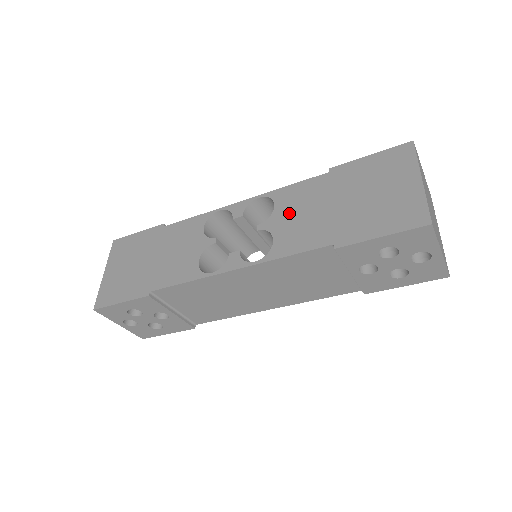
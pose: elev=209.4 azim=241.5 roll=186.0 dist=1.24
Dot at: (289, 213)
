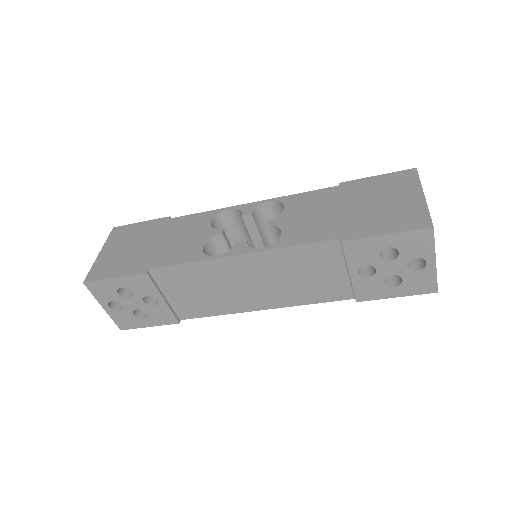
Dot at: (298, 213)
